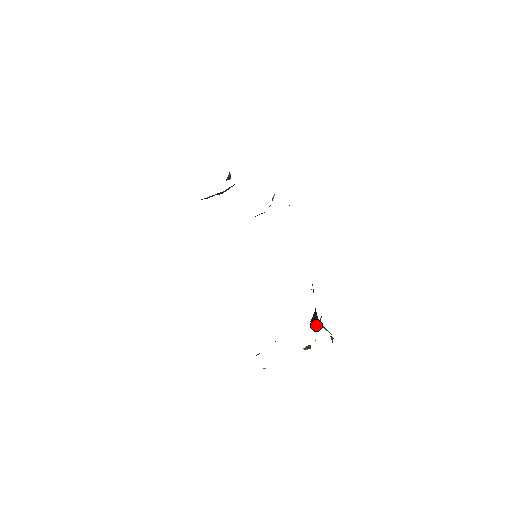
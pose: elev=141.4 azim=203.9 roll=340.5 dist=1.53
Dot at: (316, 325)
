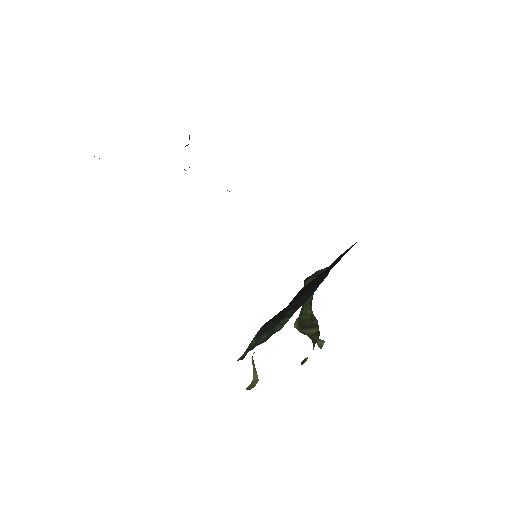
Dot at: (313, 332)
